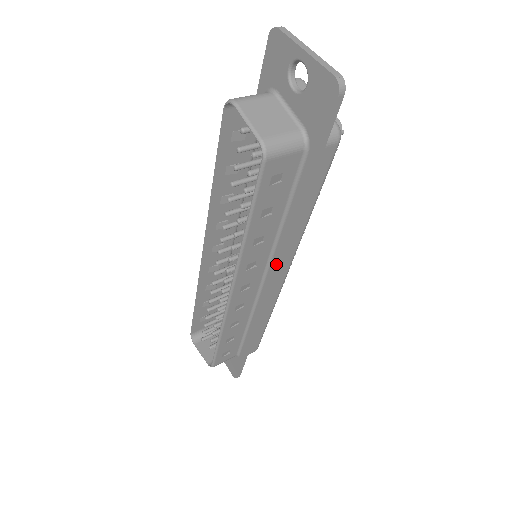
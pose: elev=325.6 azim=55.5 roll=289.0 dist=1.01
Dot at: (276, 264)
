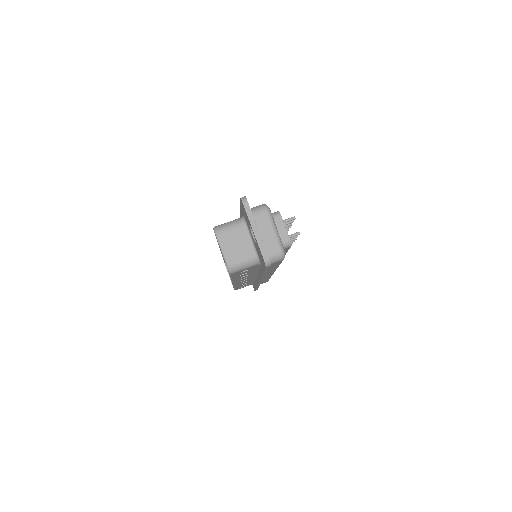
Dot at: (259, 280)
